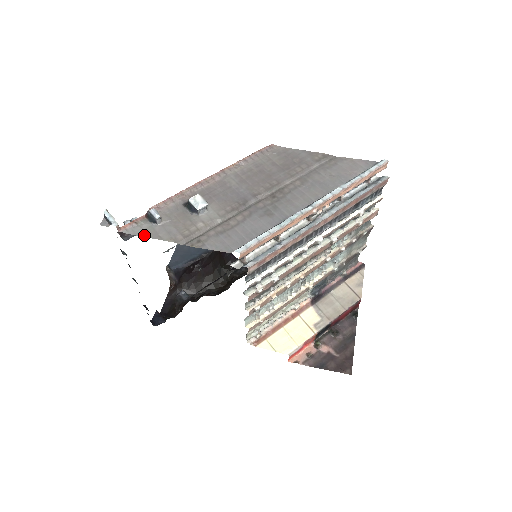
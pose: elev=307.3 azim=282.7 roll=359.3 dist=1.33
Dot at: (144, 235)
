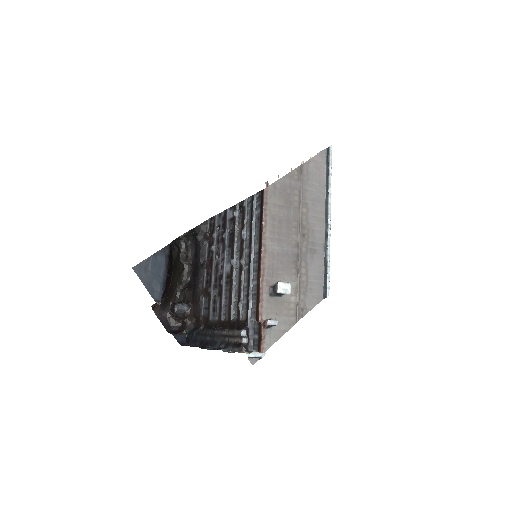
Dot at: (276, 340)
